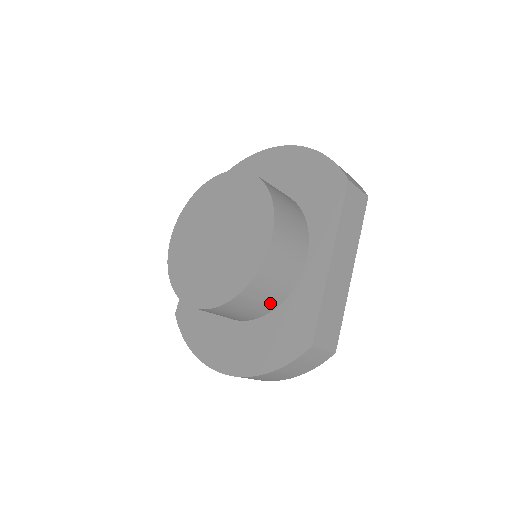
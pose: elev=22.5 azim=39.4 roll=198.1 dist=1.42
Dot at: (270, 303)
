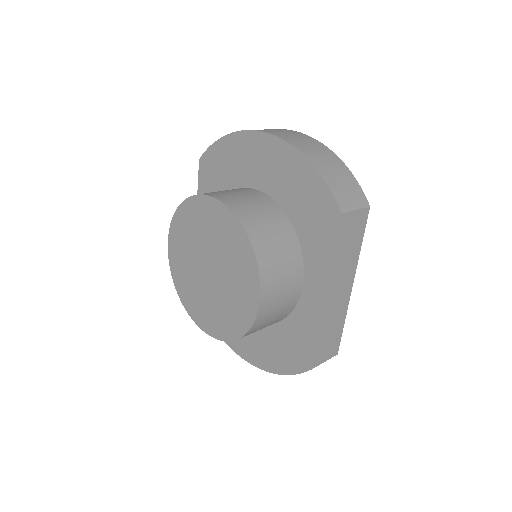
Dot at: (271, 324)
